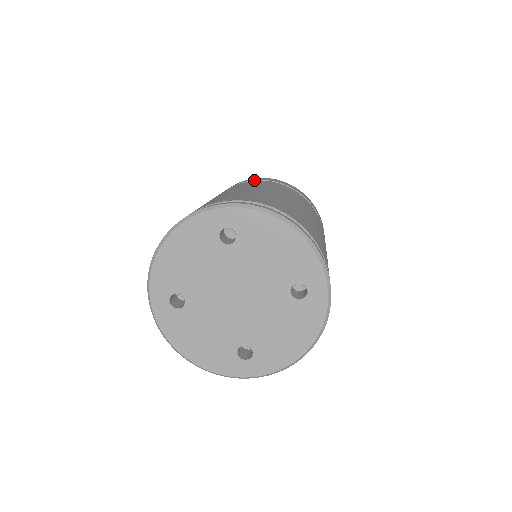
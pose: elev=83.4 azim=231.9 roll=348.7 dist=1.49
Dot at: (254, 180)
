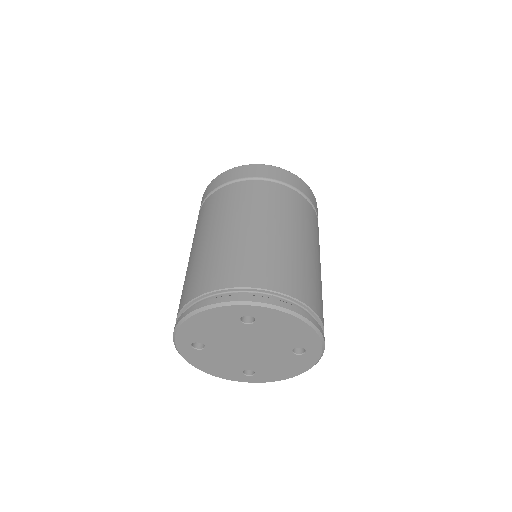
Dot at: (260, 177)
